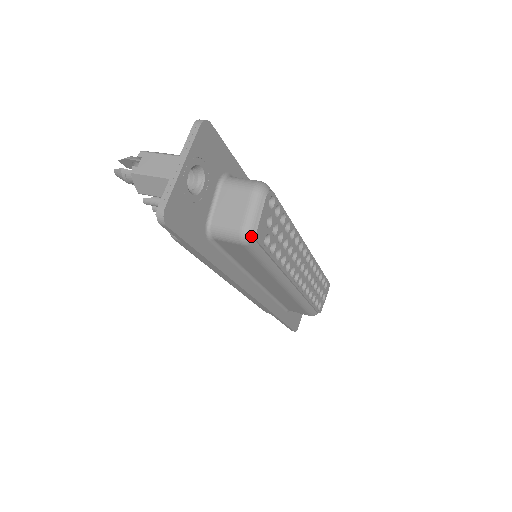
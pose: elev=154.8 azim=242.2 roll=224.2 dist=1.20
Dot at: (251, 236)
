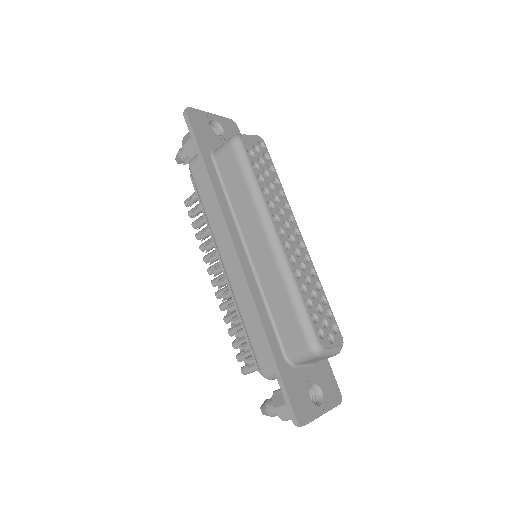
Dot at: (238, 136)
